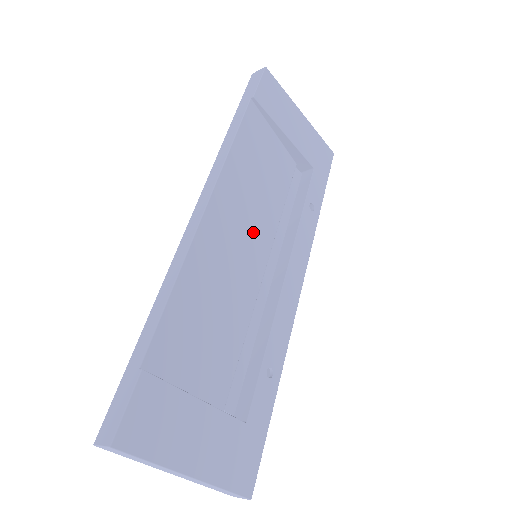
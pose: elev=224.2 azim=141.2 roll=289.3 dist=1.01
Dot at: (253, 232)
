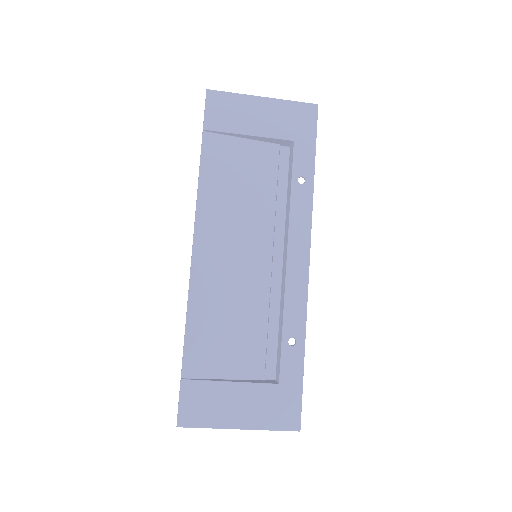
Dot at: (247, 238)
